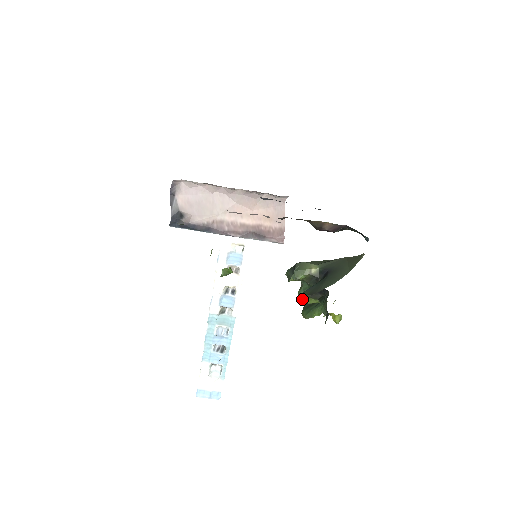
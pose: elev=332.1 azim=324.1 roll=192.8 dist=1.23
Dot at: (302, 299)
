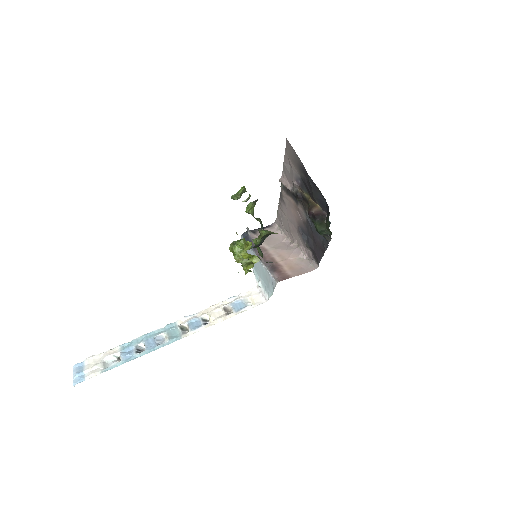
Dot at: (249, 205)
